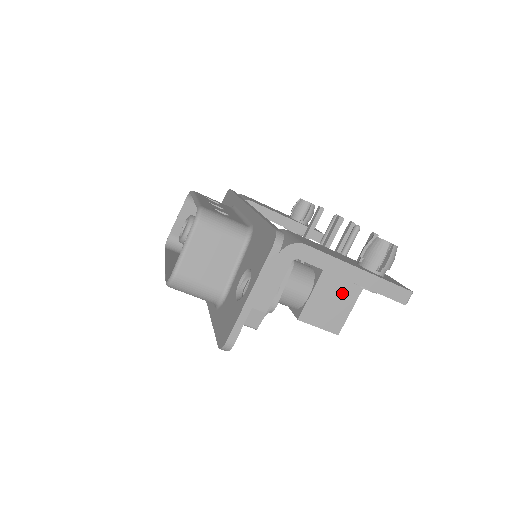
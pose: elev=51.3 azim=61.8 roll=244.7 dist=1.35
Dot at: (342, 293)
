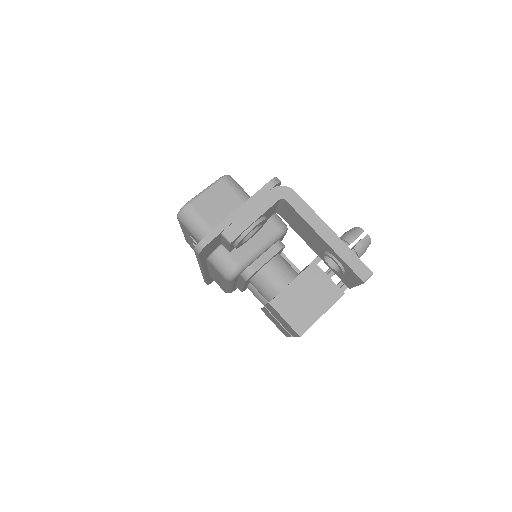
Dot at: (316, 297)
